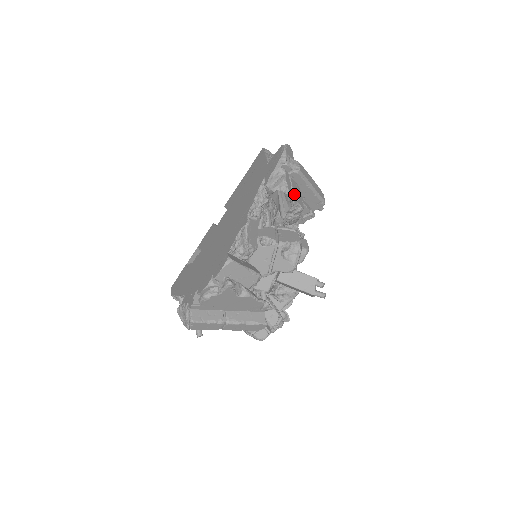
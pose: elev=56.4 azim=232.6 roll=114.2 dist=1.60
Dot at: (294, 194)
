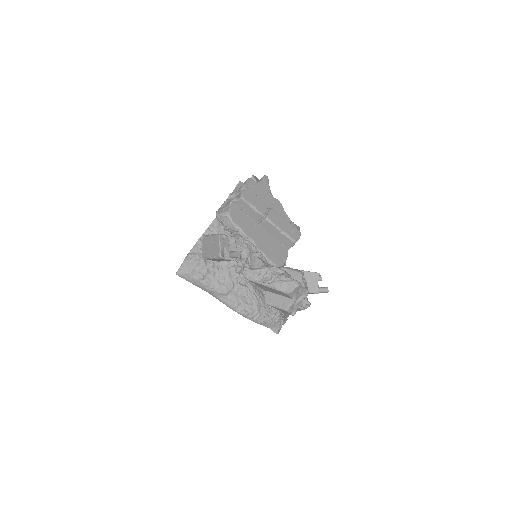
Dot at: occluded
